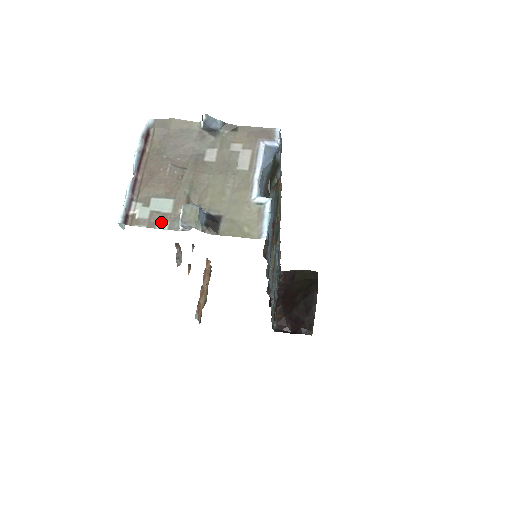
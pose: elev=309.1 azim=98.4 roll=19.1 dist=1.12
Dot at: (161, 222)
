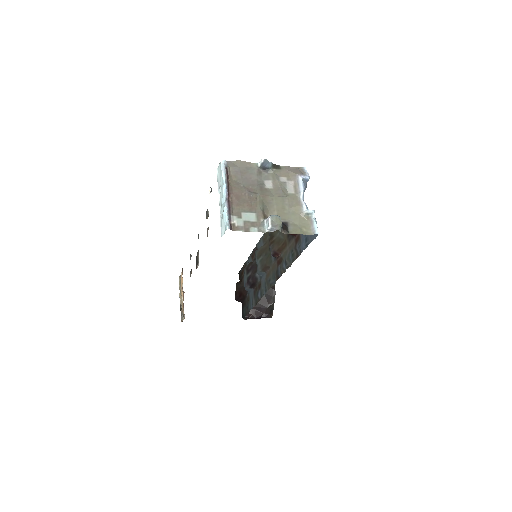
Dot at: (252, 228)
